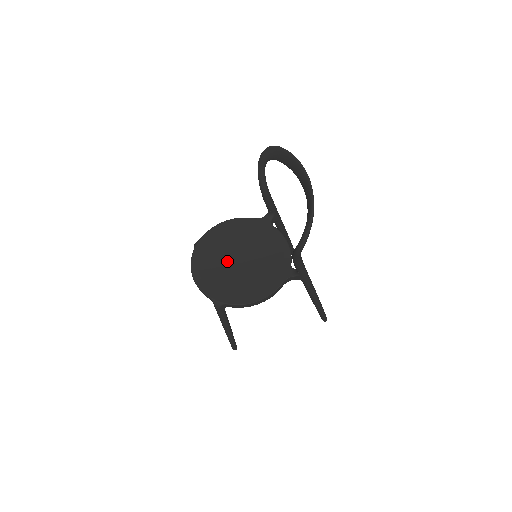
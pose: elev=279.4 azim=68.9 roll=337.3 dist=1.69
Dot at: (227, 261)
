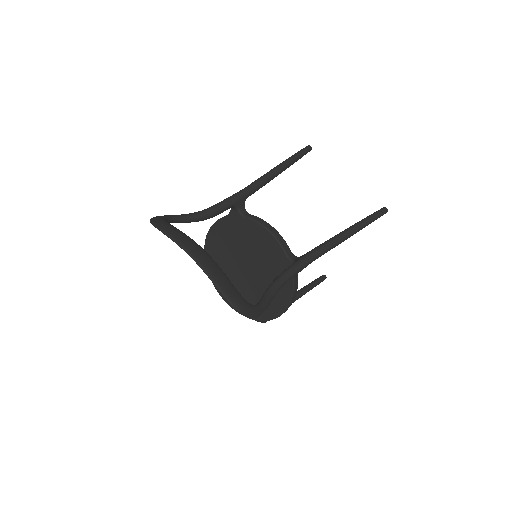
Dot at: (238, 276)
